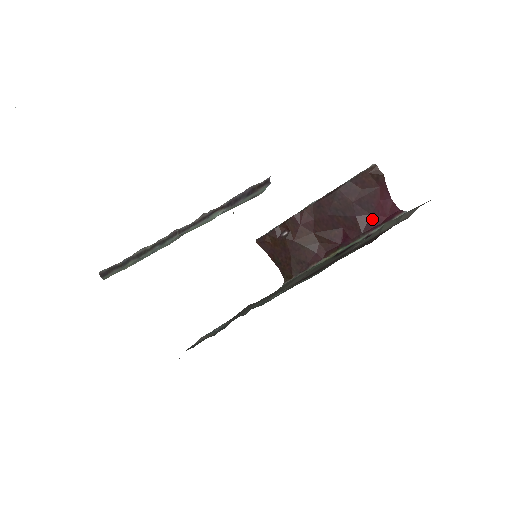
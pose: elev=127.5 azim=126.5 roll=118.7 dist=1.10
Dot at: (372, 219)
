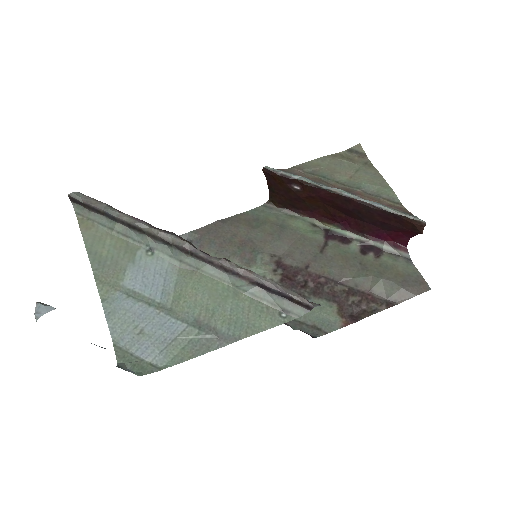
Dot at: (381, 233)
